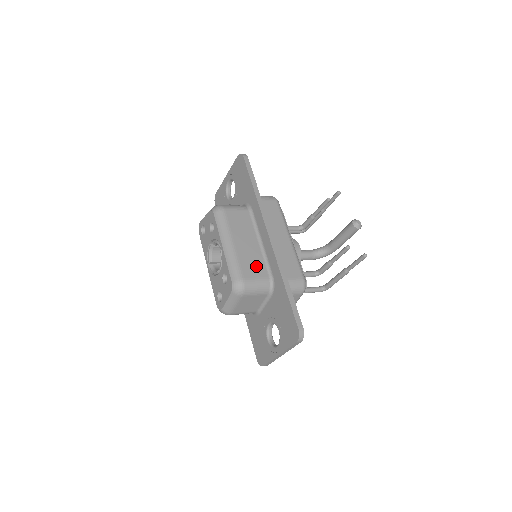
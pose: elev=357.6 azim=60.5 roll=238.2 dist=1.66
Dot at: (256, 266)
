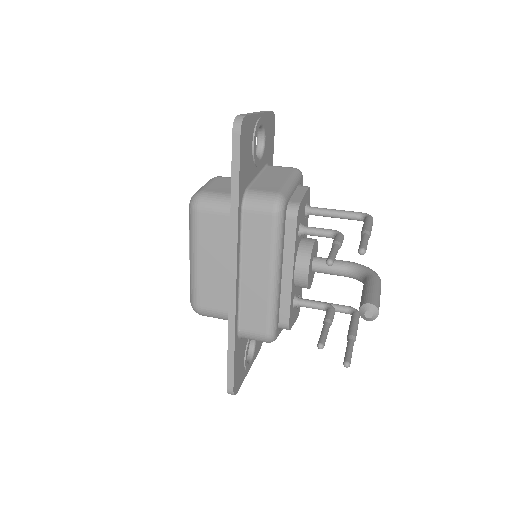
Dot at: (219, 295)
